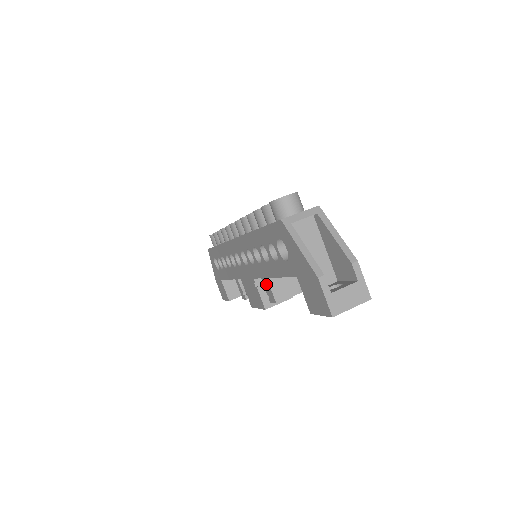
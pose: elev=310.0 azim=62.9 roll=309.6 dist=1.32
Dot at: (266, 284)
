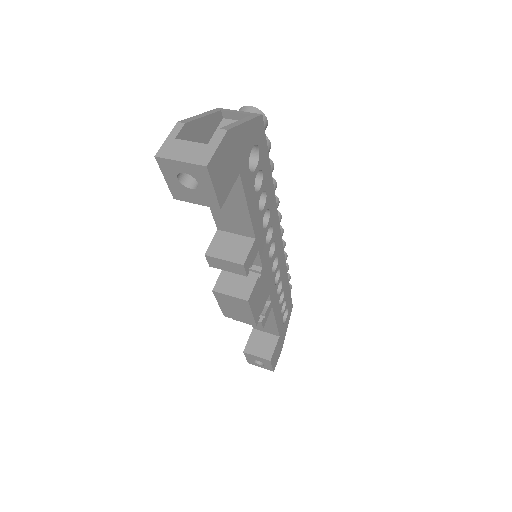
Dot at: occluded
